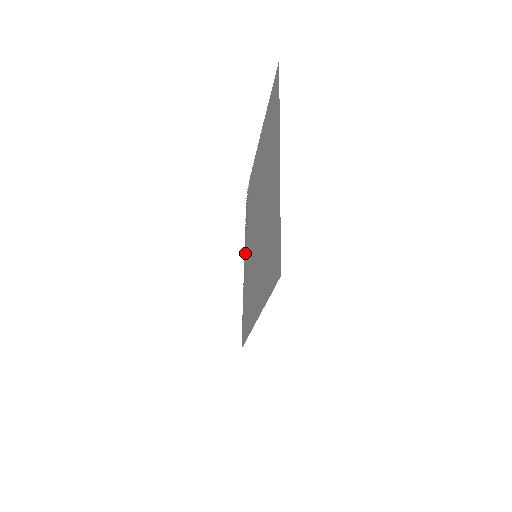
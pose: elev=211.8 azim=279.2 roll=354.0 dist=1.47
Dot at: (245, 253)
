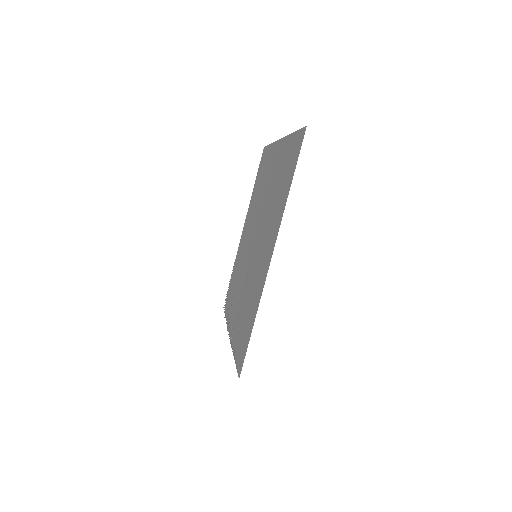
Dot at: (230, 324)
